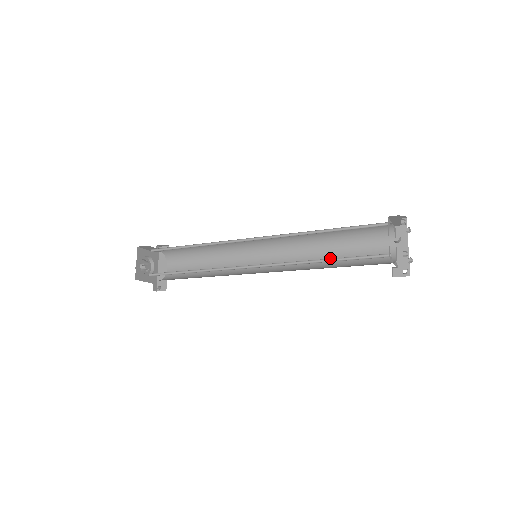
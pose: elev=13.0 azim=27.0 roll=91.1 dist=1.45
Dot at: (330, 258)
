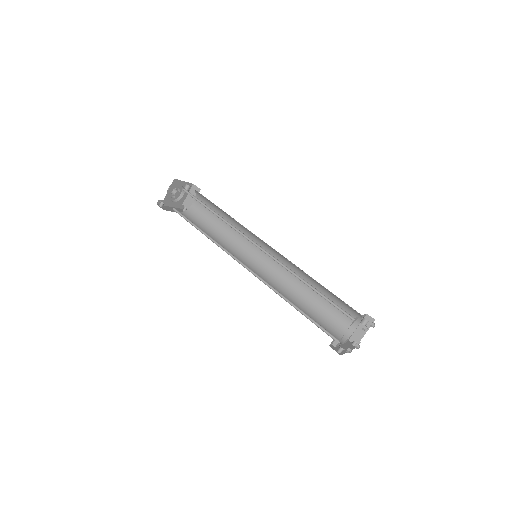
Dot at: occluded
